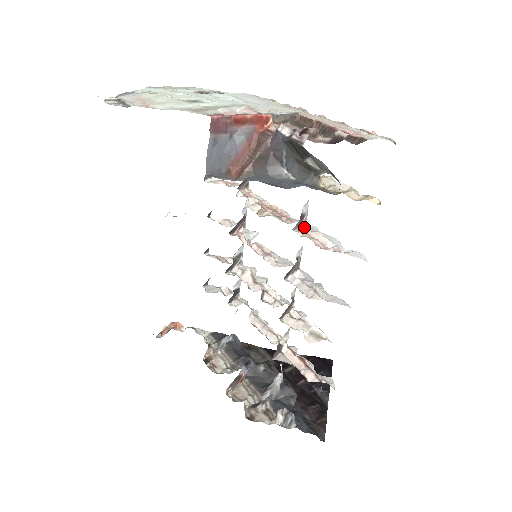
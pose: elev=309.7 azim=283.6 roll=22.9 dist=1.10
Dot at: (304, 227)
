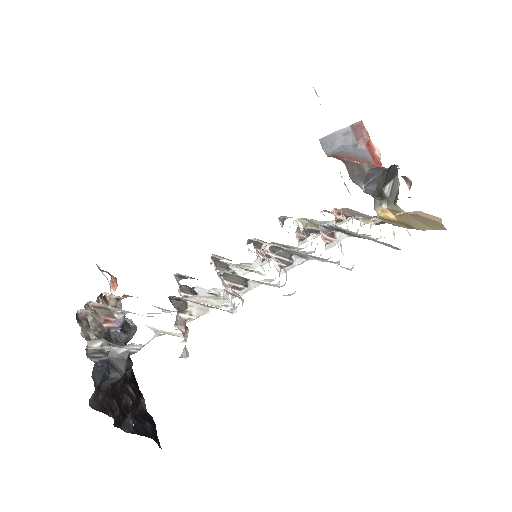
Dot at: (325, 241)
